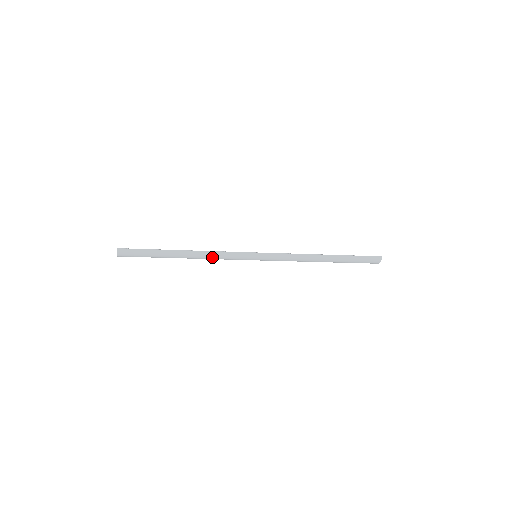
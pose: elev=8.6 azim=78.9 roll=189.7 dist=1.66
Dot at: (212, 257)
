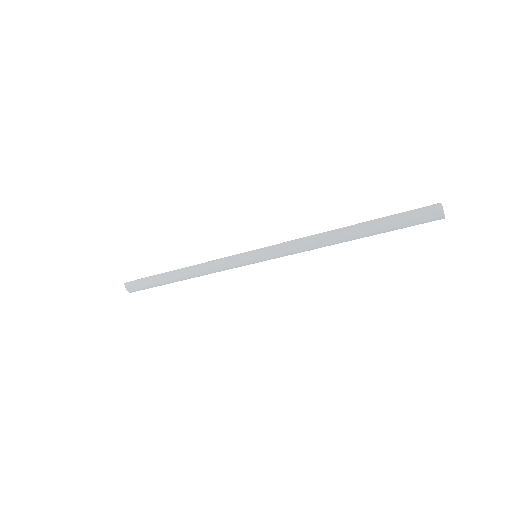
Dot at: (208, 270)
